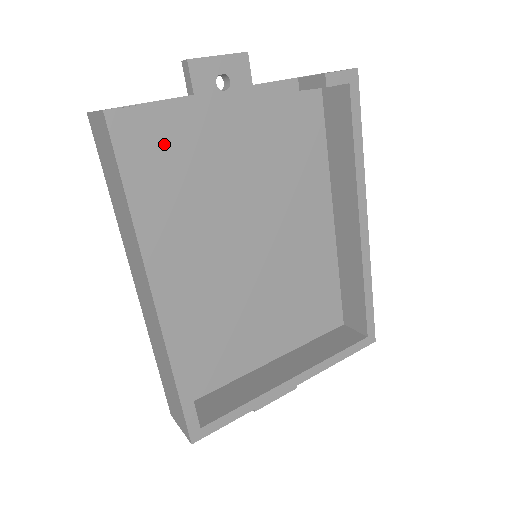
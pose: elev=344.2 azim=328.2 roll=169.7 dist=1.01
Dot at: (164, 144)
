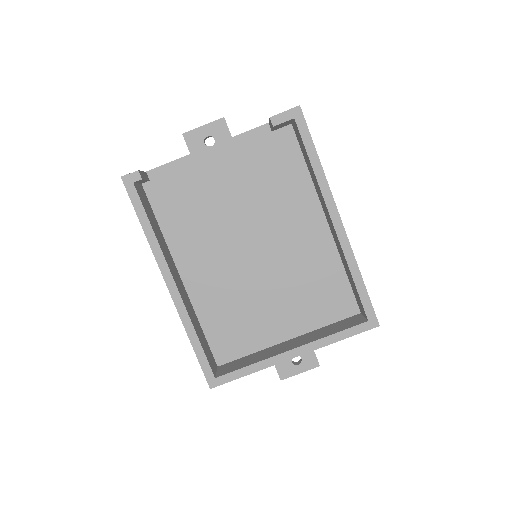
Dot at: (176, 188)
